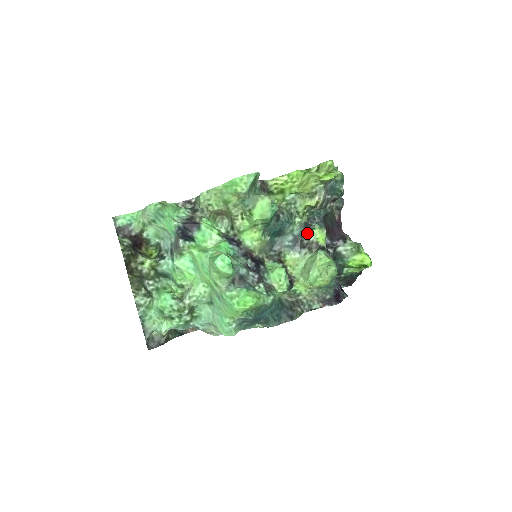
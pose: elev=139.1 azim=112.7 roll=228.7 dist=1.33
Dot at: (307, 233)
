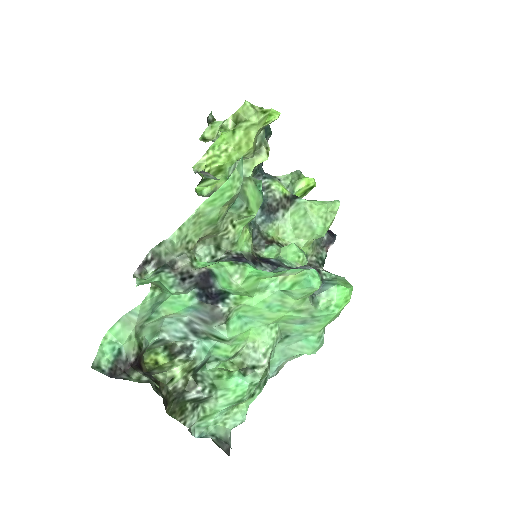
Dot at: (268, 194)
